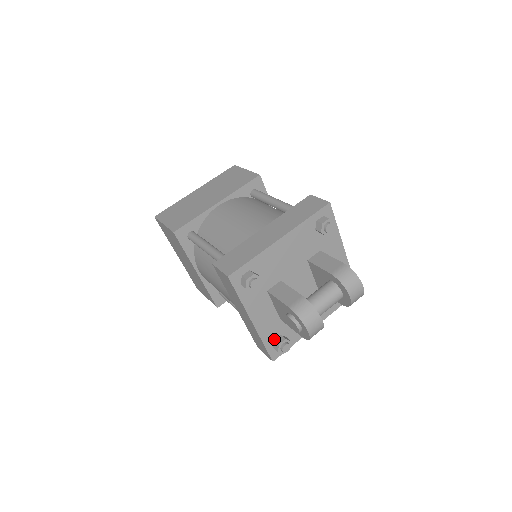
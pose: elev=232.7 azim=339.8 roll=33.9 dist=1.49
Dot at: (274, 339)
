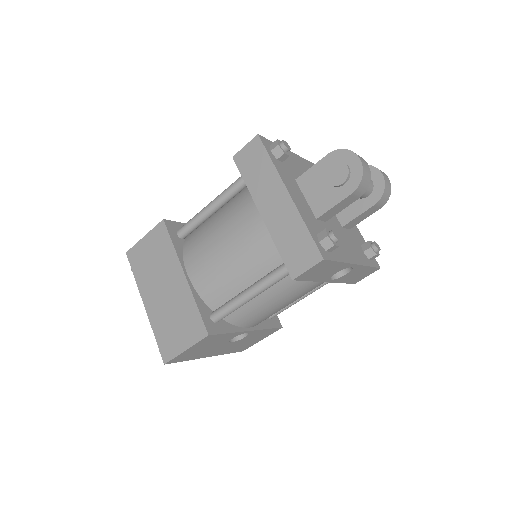
Dot at: (316, 234)
